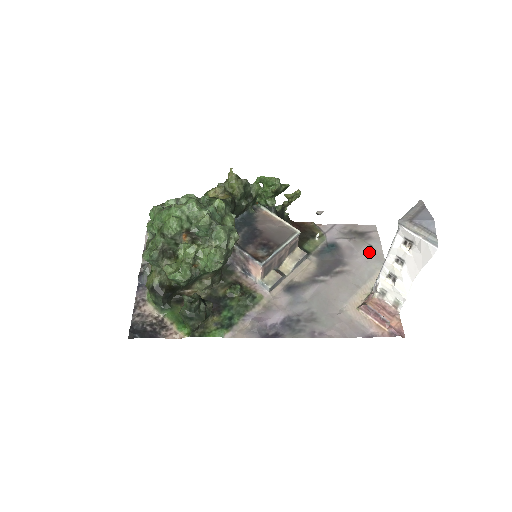
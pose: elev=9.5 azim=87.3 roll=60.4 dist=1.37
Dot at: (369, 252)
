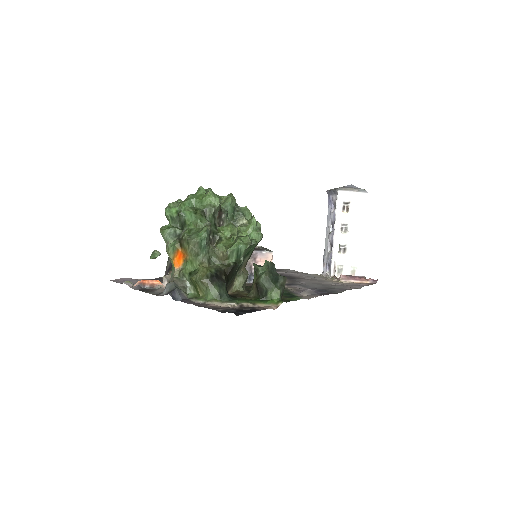
Dot at: (295, 272)
